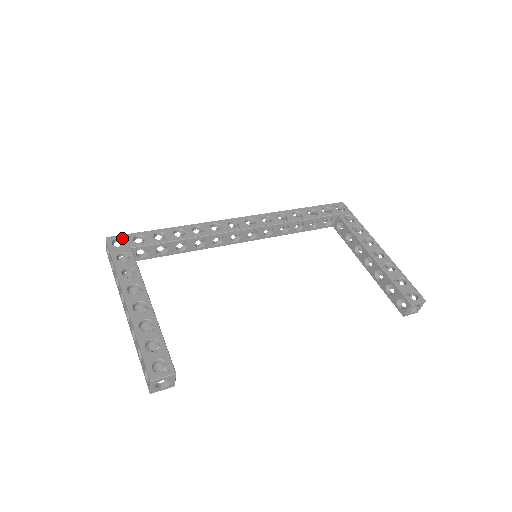
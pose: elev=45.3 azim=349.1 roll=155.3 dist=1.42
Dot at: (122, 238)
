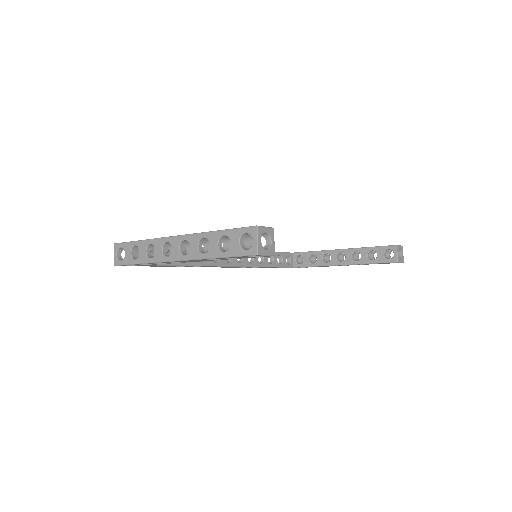
Dot at: occluded
